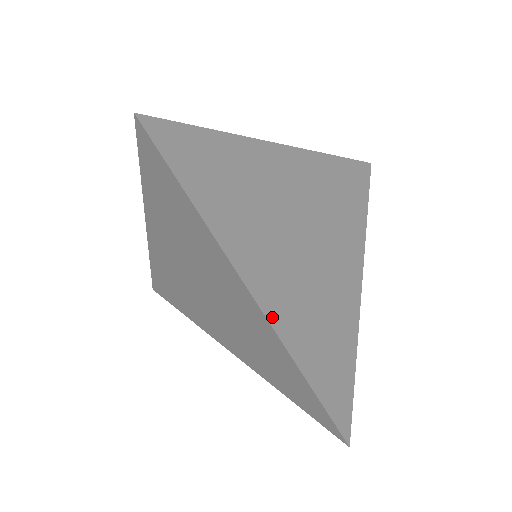
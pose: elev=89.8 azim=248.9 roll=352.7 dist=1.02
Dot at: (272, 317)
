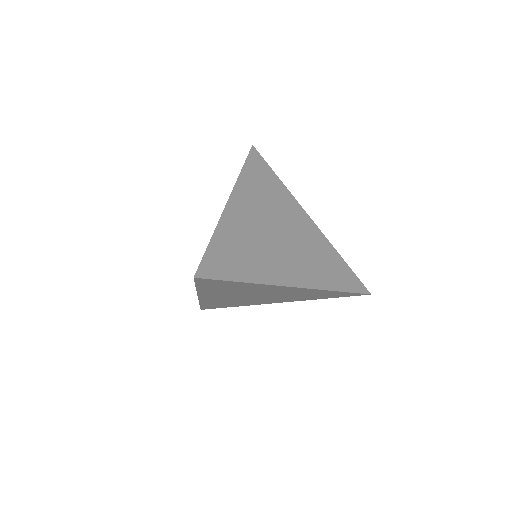
Dot at: (306, 285)
